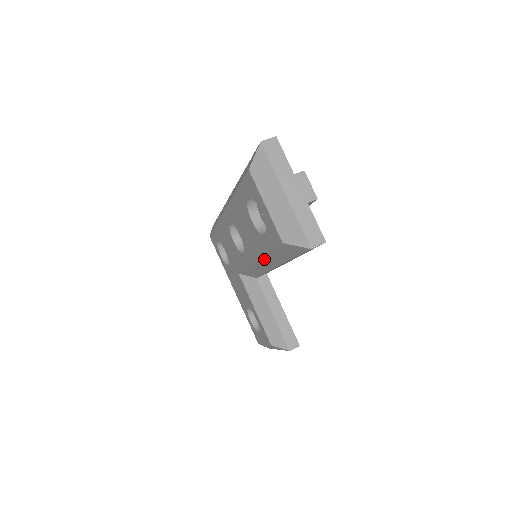
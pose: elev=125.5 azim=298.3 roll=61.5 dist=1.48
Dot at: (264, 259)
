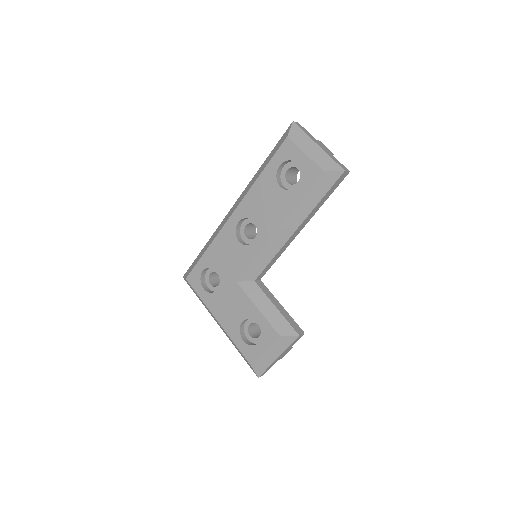
Dot at: (288, 220)
